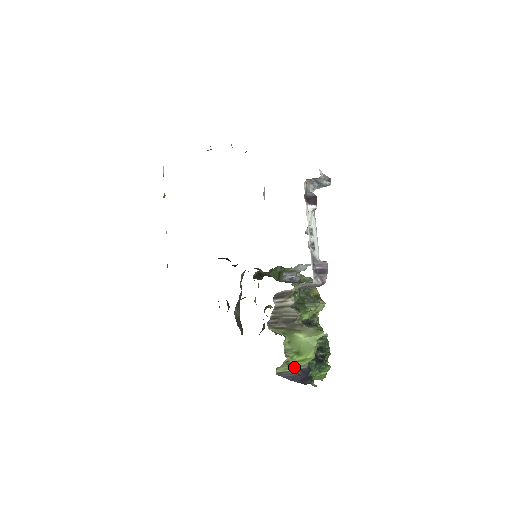
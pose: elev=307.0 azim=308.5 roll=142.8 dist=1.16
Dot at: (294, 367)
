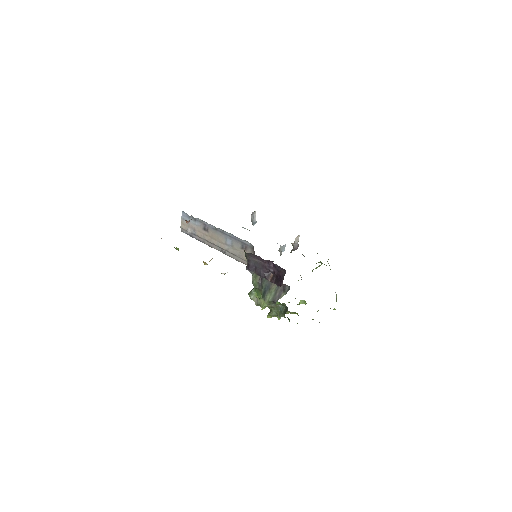
Dot at: occluded
